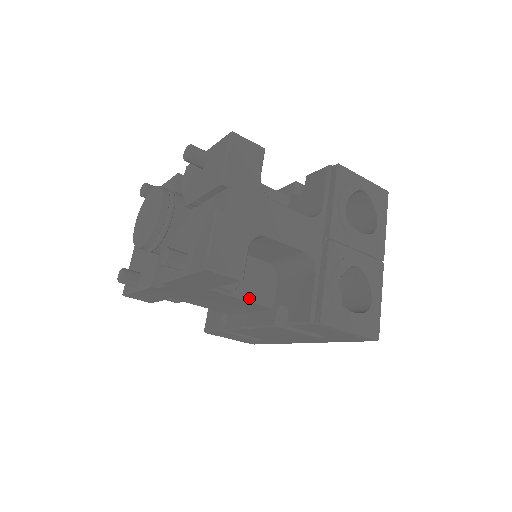
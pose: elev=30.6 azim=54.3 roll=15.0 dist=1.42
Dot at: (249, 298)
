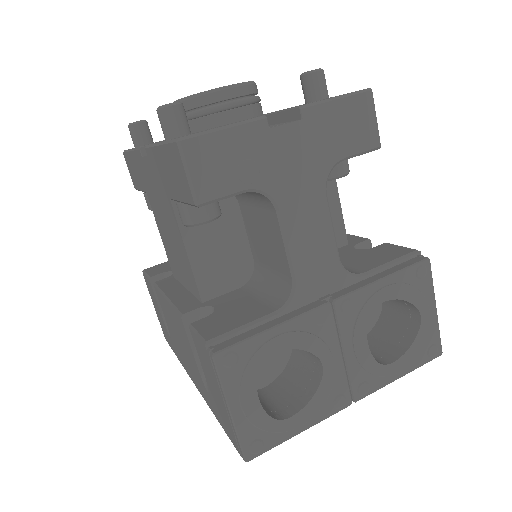
Dot at: (195, 261)
